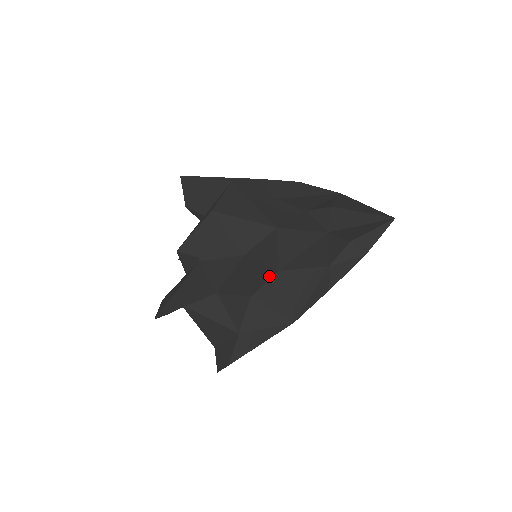
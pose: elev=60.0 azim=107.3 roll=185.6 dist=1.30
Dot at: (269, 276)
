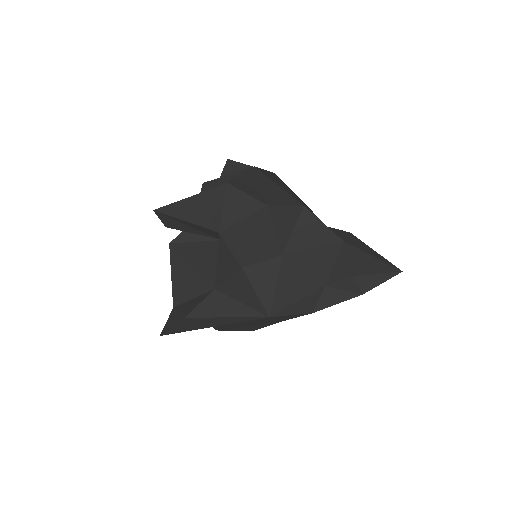
Dot at: (271, 254)
